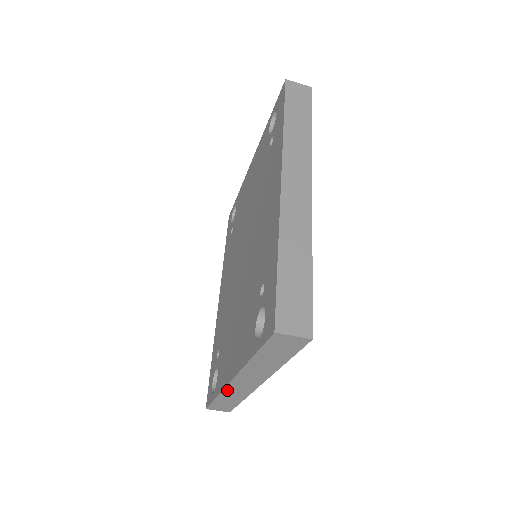
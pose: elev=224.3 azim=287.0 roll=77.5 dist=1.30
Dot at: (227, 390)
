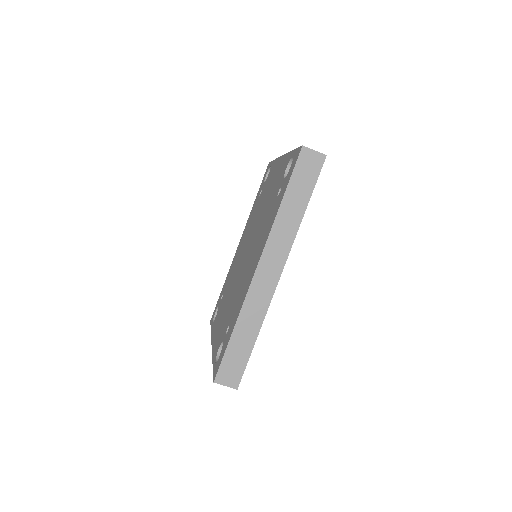
Dot at: occluded
